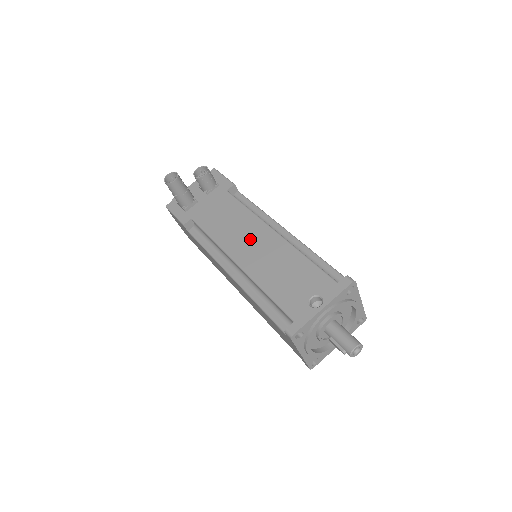
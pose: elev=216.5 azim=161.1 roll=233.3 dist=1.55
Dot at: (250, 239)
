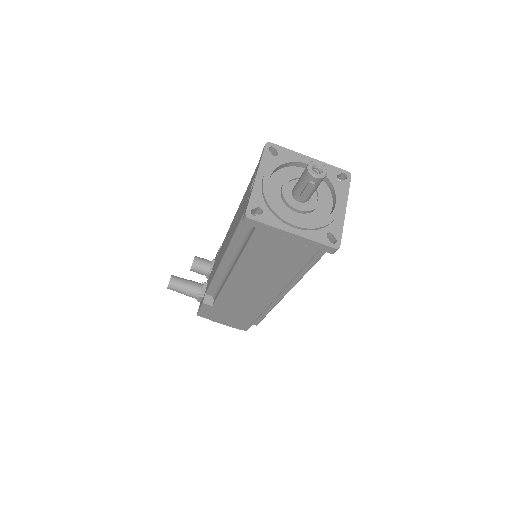
Dot at: occluded
